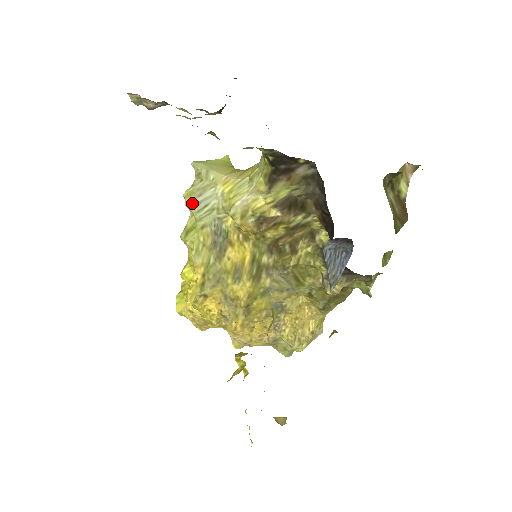
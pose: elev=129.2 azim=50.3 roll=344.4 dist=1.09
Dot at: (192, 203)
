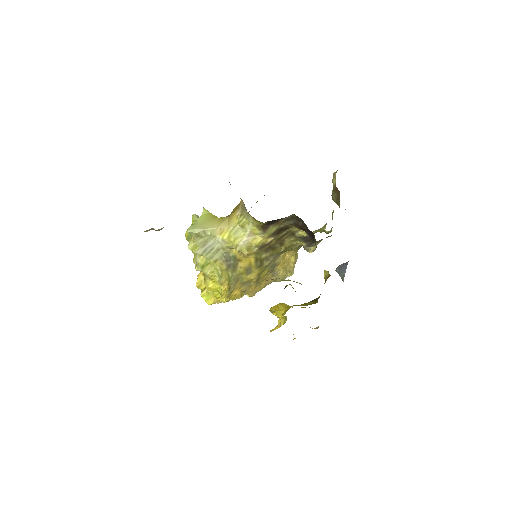
Dot at: (200, 252)
